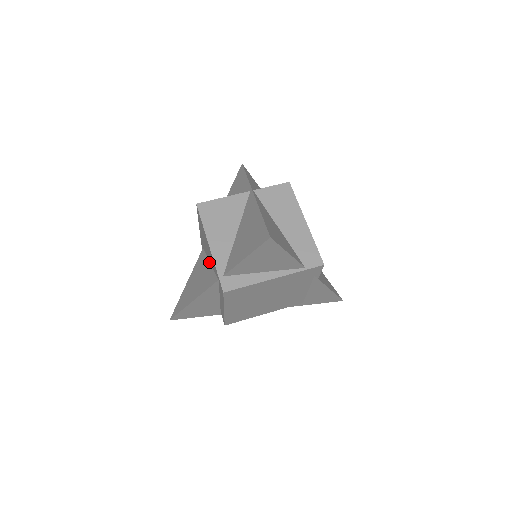
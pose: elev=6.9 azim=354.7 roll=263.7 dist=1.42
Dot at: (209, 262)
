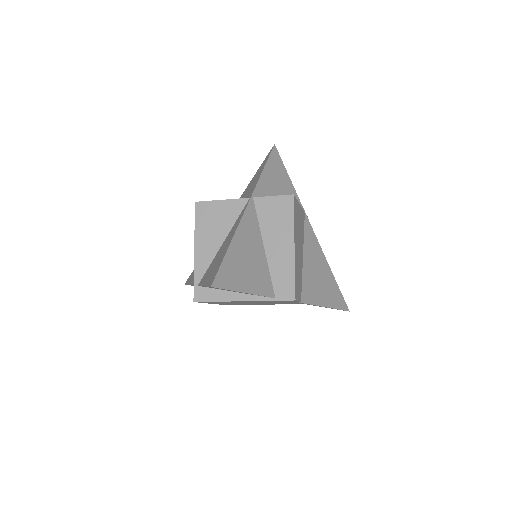
Dot at: occluded
